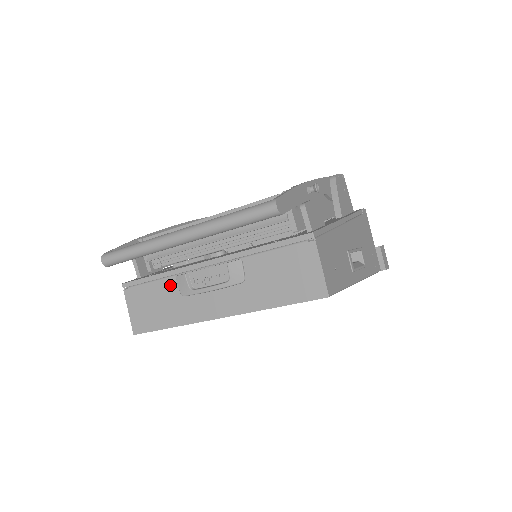
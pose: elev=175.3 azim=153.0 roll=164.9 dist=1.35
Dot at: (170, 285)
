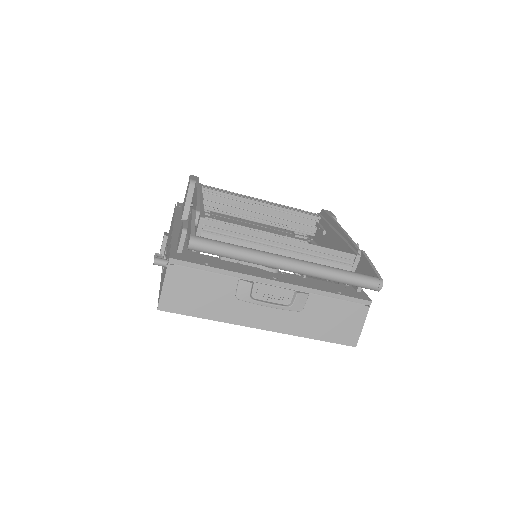
Dot at: (228, 283)
